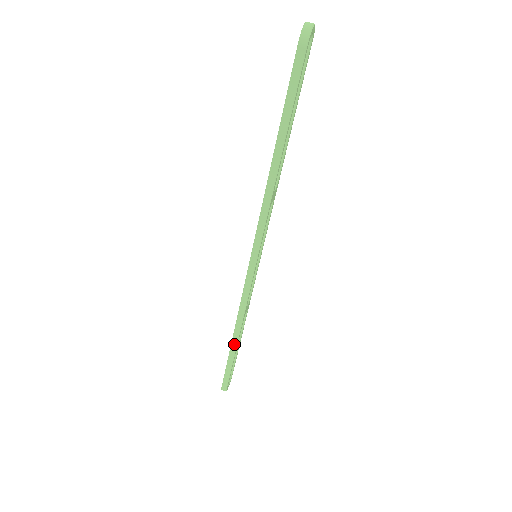
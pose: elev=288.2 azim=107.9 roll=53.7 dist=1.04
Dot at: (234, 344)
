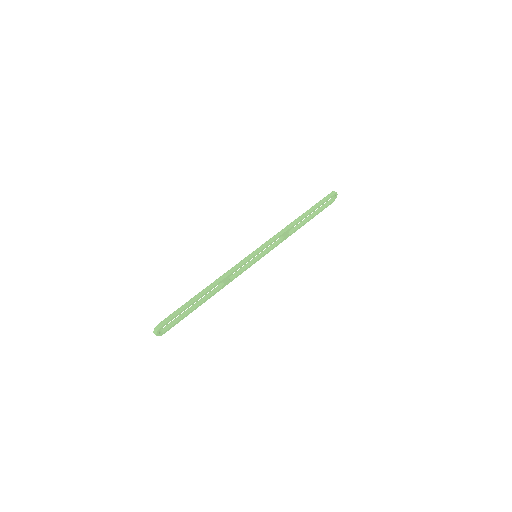
Dot at: (203, 292)
